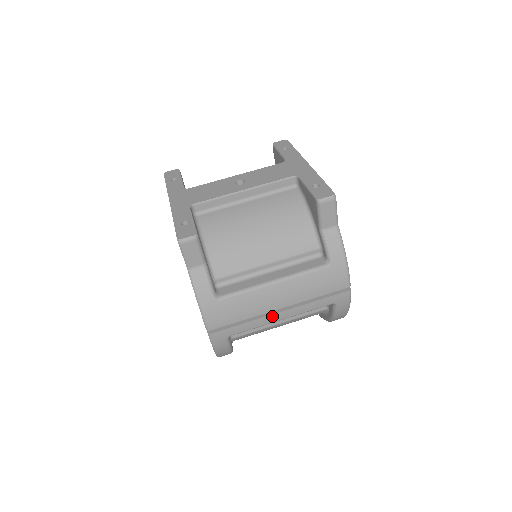
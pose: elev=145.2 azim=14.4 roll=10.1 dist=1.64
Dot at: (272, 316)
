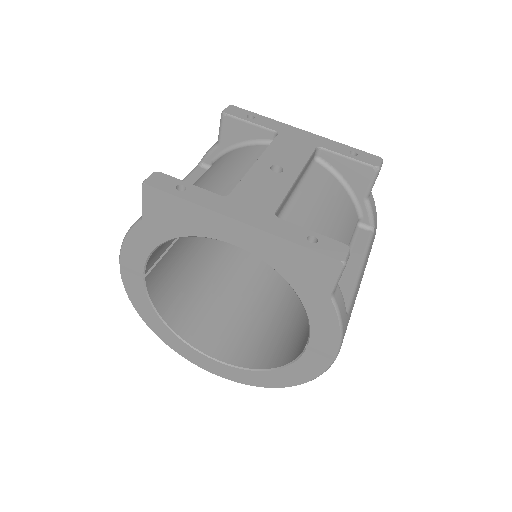
Dot at: occluded
